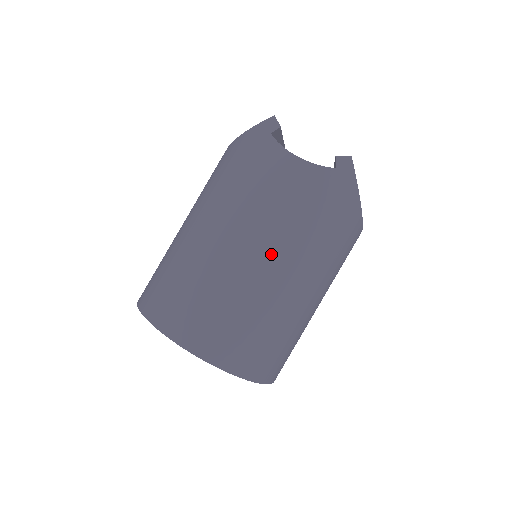
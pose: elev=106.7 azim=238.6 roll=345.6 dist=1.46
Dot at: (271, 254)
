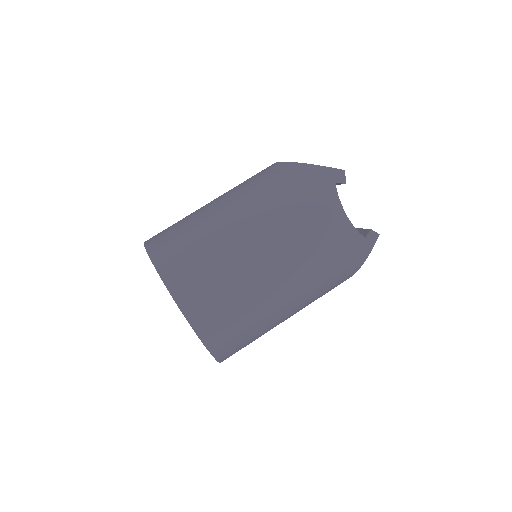
Dot at: (288, 277)
